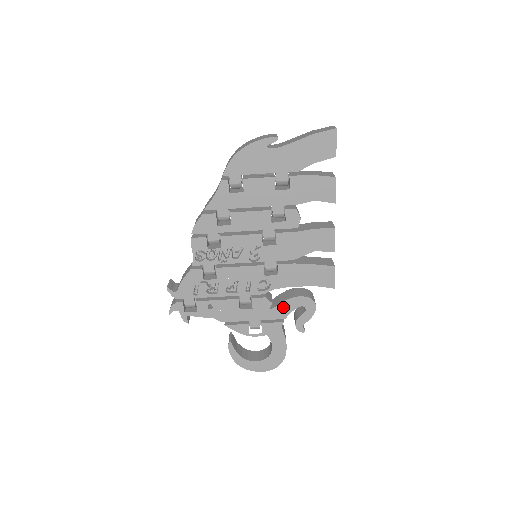
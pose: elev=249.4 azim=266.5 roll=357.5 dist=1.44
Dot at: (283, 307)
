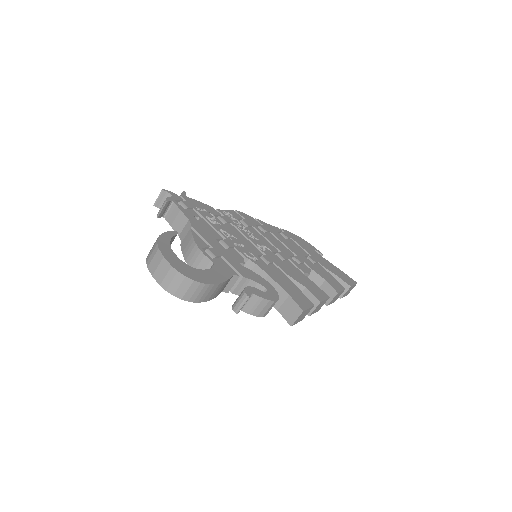
Dot at: (250, 273)
